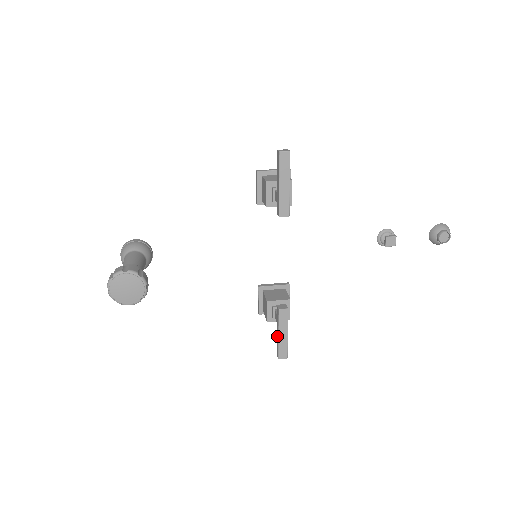
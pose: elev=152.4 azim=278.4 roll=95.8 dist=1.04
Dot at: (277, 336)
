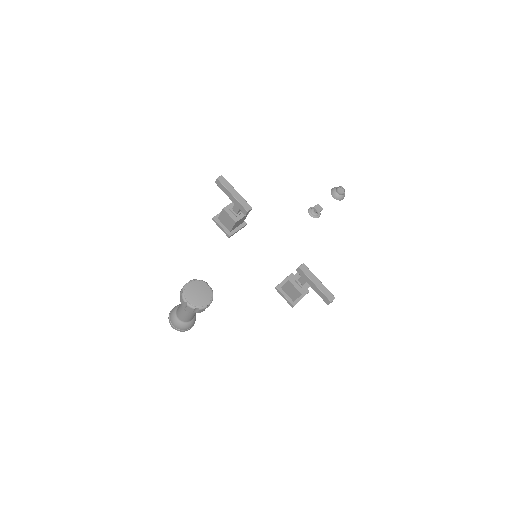
Dot at: (315, 289)
